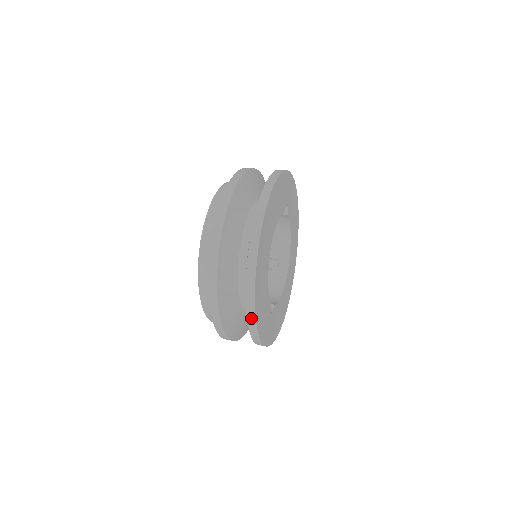
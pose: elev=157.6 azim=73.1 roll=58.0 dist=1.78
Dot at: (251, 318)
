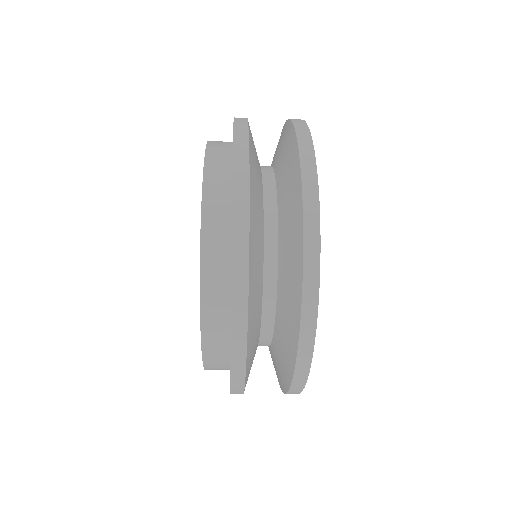
Dot at: (310, 293)
